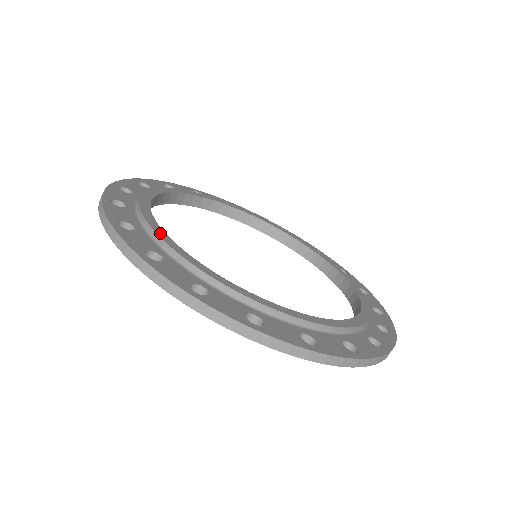
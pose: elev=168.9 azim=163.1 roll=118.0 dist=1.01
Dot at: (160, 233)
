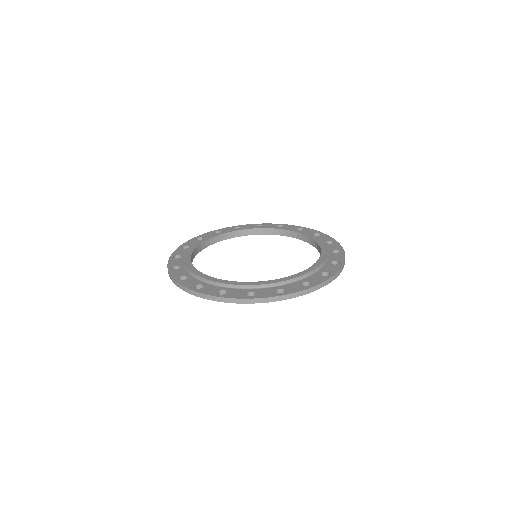
Dot at: (192, 248)
